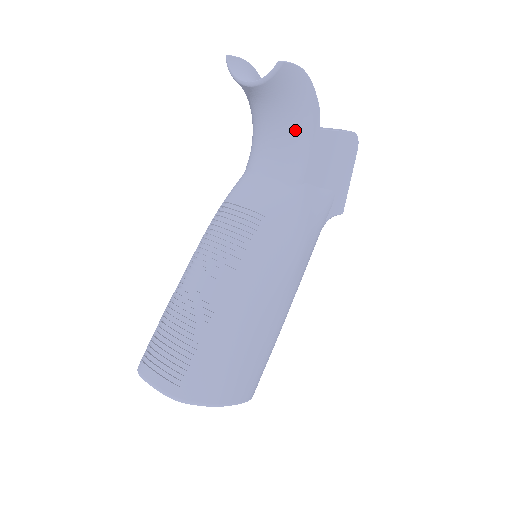
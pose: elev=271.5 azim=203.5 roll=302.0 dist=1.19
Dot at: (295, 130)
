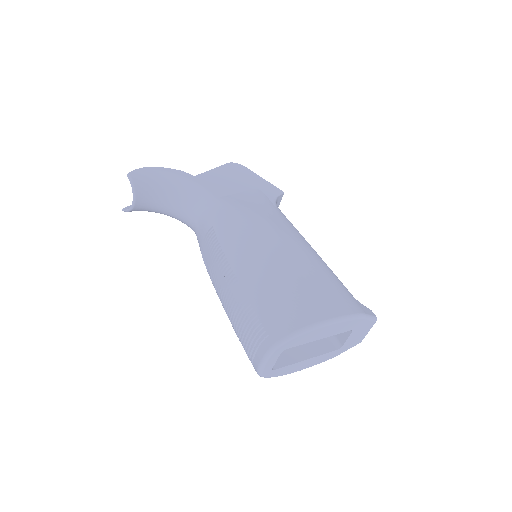
Dot at: (180, 188)
